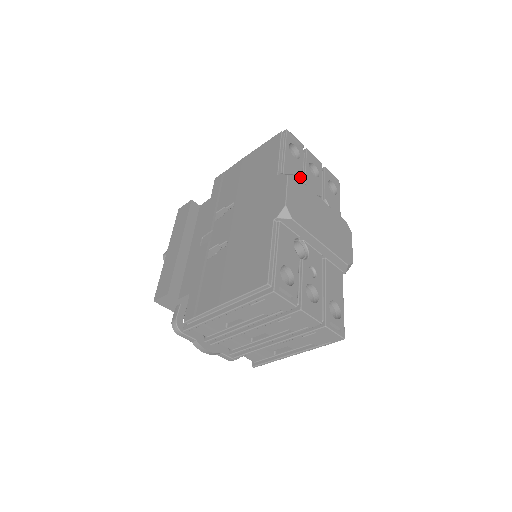
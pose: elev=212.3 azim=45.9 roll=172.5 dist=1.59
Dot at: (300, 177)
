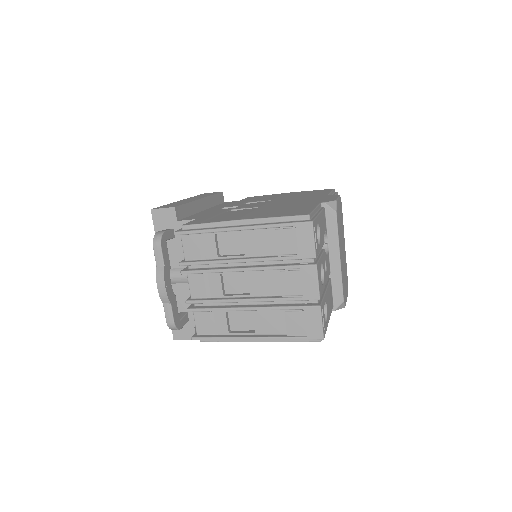
Dot at: occluded
